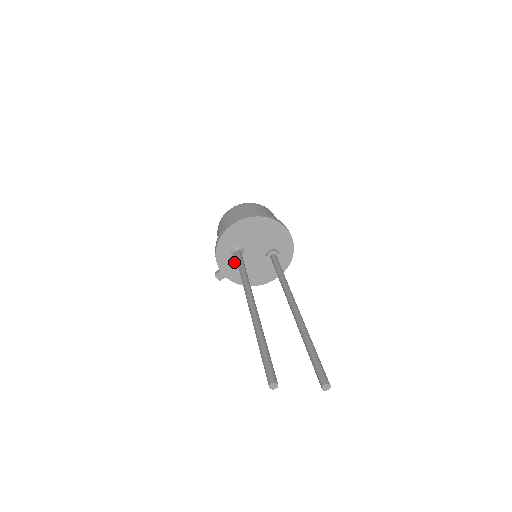
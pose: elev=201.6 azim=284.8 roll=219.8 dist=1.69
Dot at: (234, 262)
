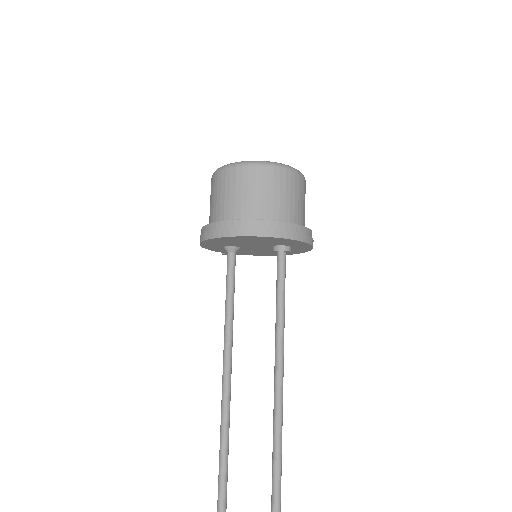
Dot at: occluded
